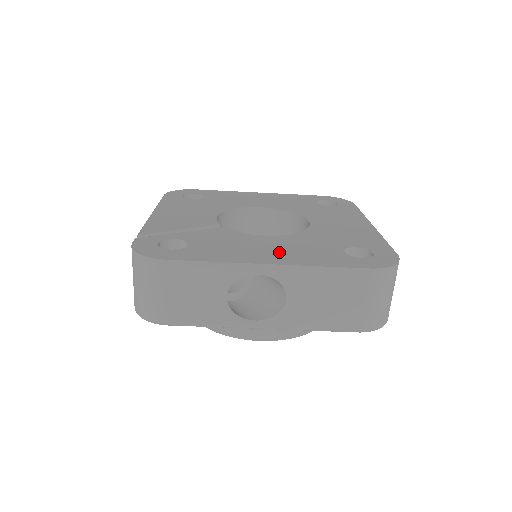
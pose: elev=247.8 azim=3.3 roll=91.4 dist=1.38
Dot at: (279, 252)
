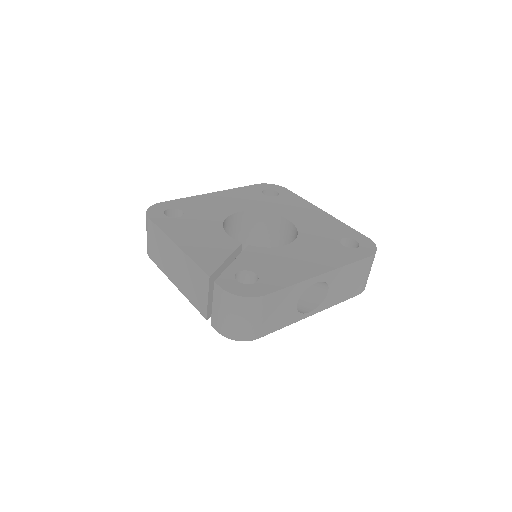
Dot at: (314, 260)
